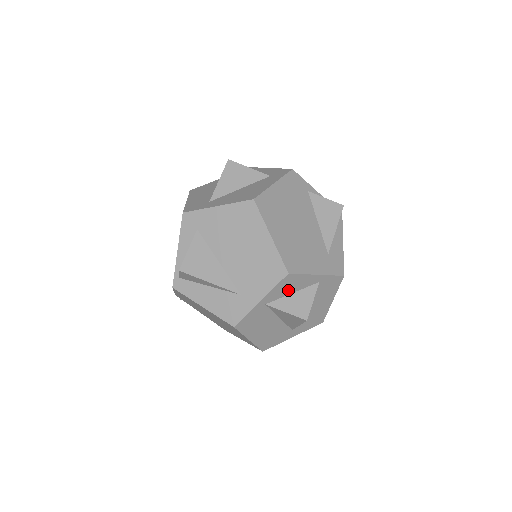
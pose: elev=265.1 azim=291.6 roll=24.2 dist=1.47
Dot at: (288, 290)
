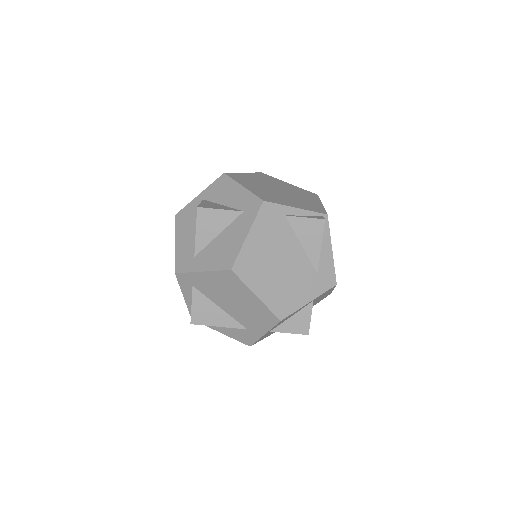
Dot at: (286, 319)
